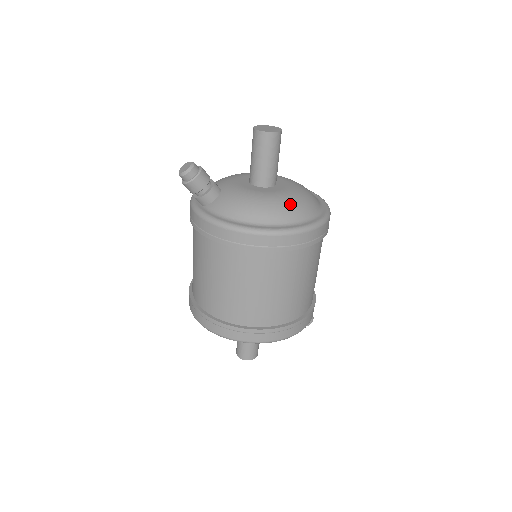
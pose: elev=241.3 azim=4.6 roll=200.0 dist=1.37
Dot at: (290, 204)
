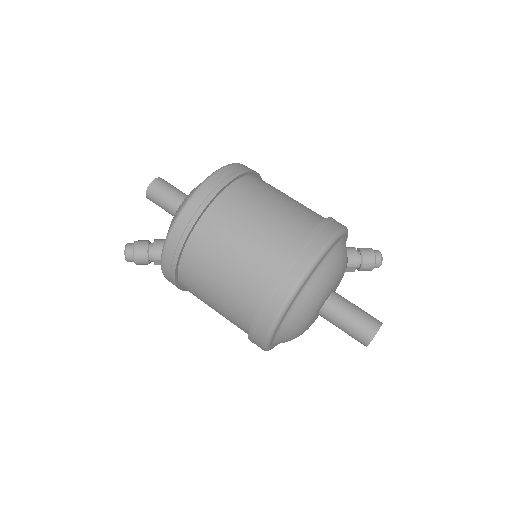
Dot at: occluded
